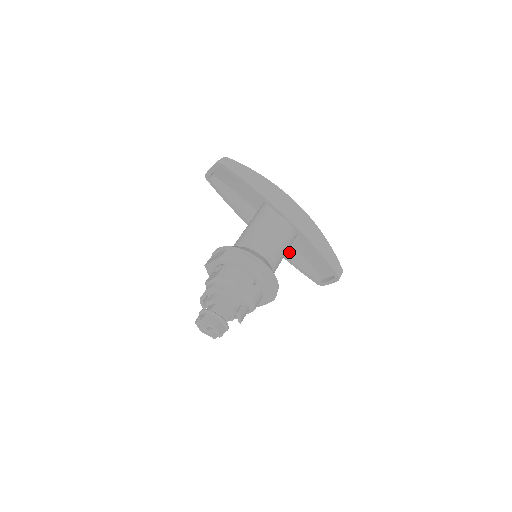
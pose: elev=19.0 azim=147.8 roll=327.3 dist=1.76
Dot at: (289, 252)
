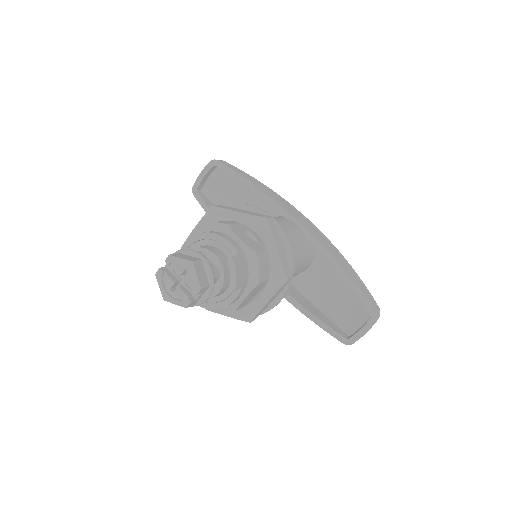
Dot at: (298, 298)
